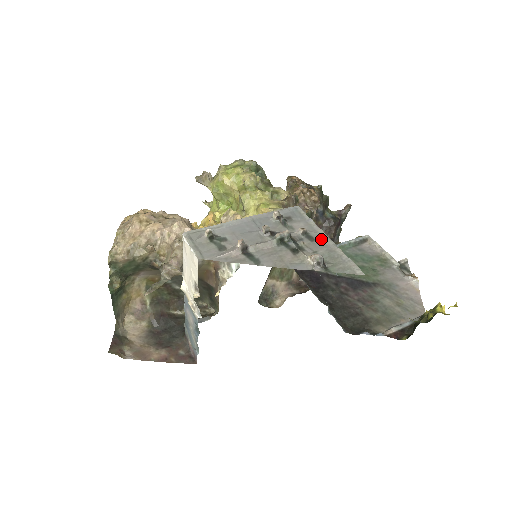
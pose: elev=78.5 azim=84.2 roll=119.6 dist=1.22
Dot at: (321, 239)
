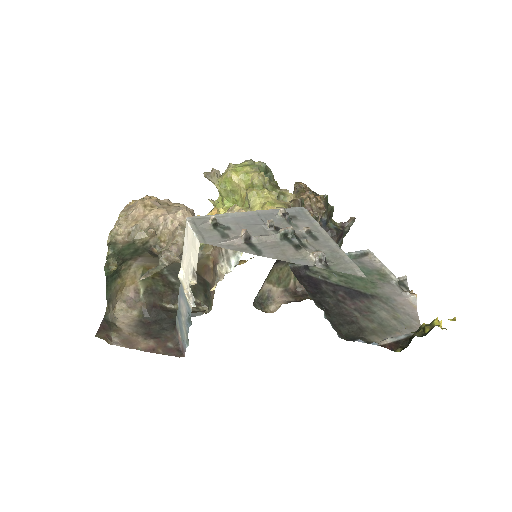
Dot at: (324, 239)
